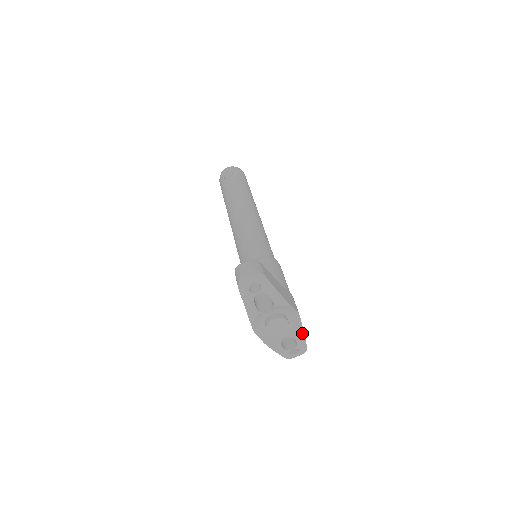
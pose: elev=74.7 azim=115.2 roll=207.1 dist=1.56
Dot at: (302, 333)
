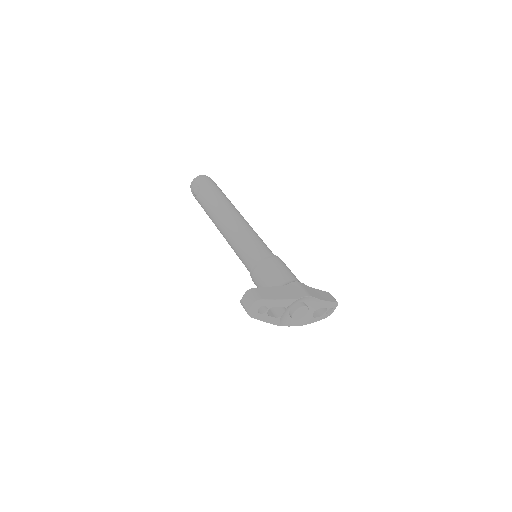
Dot at: (323, 302)
